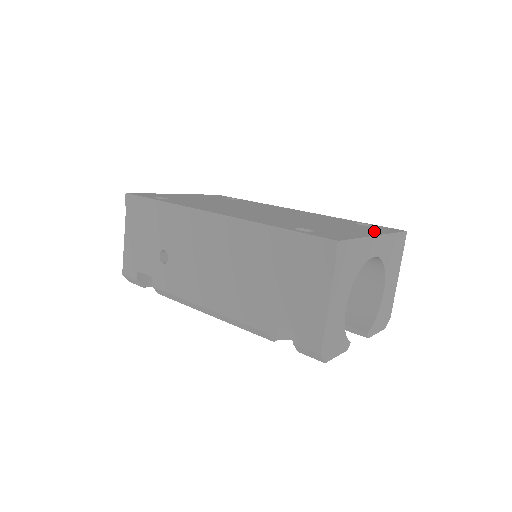
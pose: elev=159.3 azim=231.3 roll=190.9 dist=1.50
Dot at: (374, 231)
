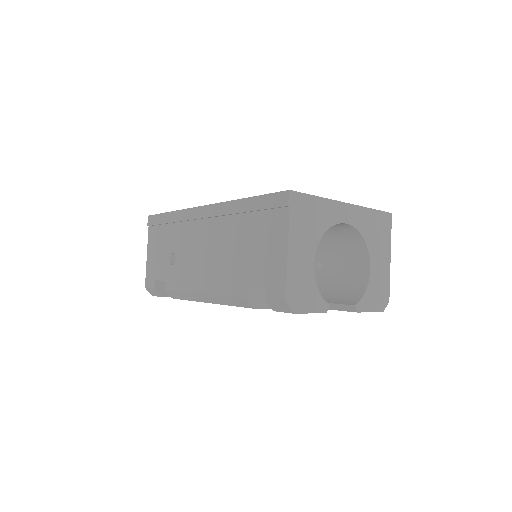
Dot at: occluded
